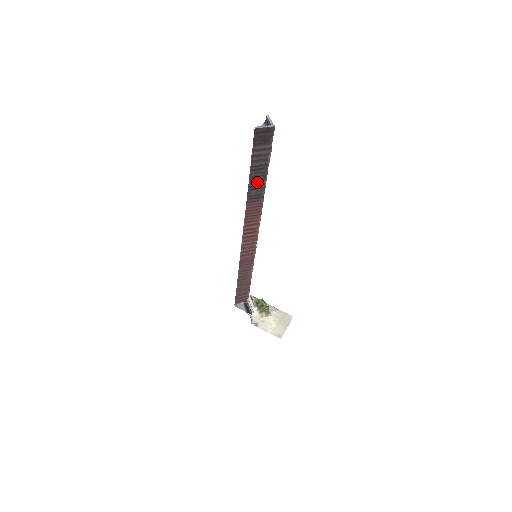
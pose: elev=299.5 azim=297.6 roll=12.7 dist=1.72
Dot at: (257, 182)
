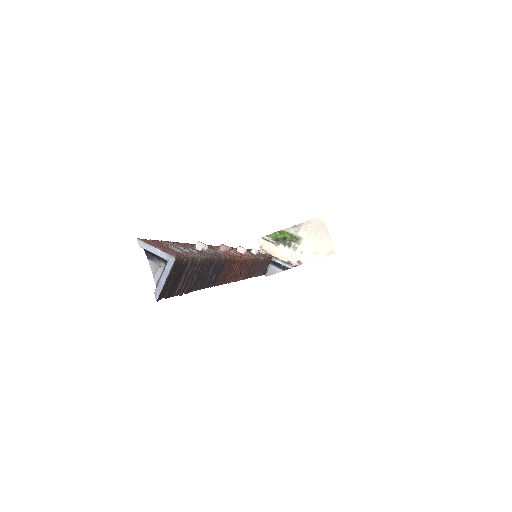
Dot at: (208, 274)
